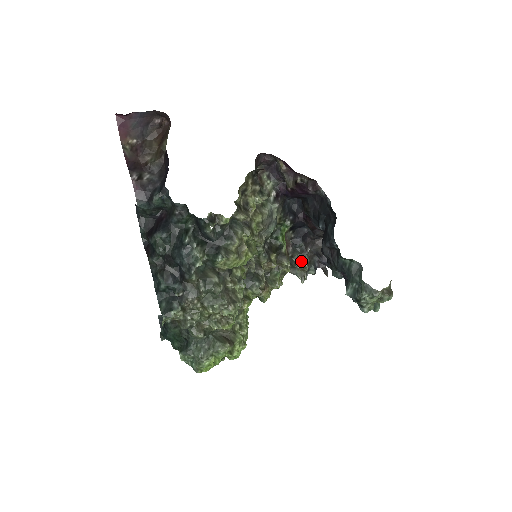
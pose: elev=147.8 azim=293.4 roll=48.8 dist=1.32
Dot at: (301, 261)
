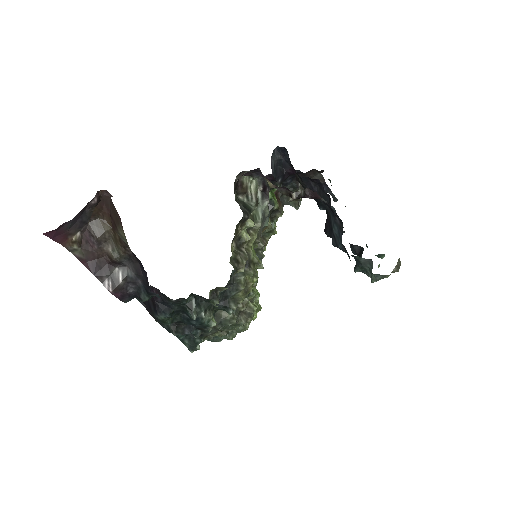
Dot at: occluded
